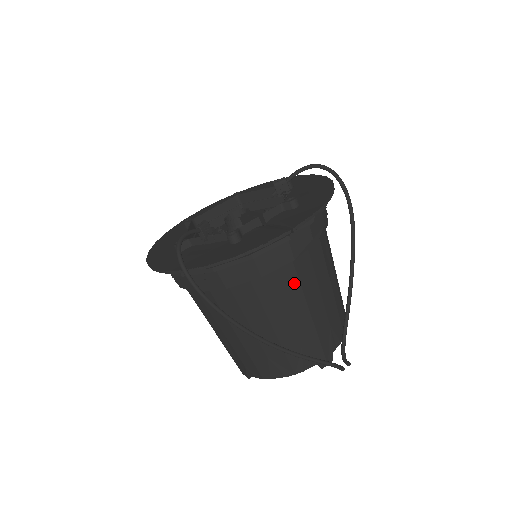
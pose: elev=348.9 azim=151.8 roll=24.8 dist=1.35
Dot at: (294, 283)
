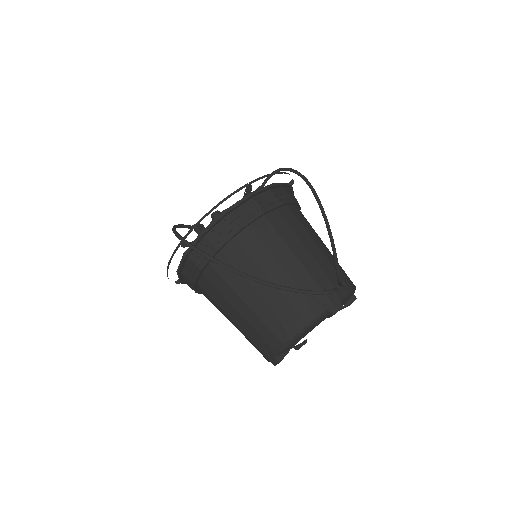
Dot at: (273, 234)
